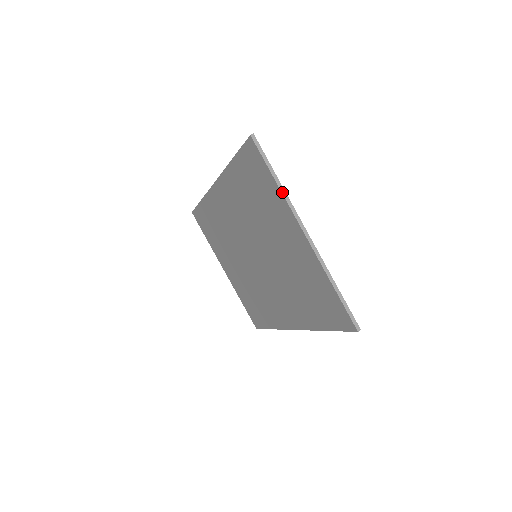
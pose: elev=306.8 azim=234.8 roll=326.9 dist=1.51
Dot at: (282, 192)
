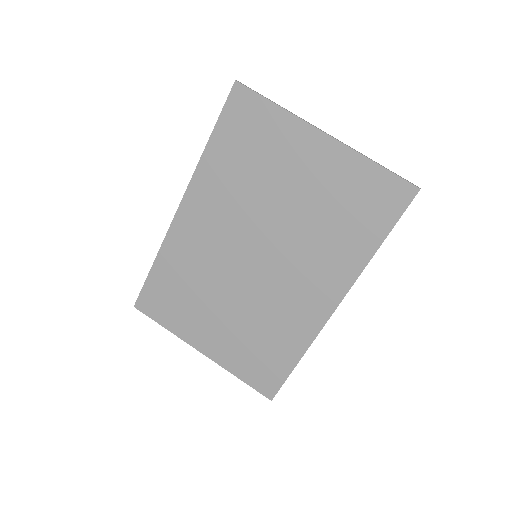
Dot at: (287, 110)
